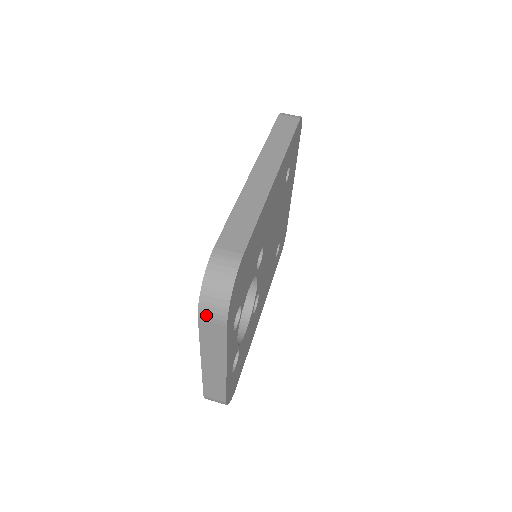
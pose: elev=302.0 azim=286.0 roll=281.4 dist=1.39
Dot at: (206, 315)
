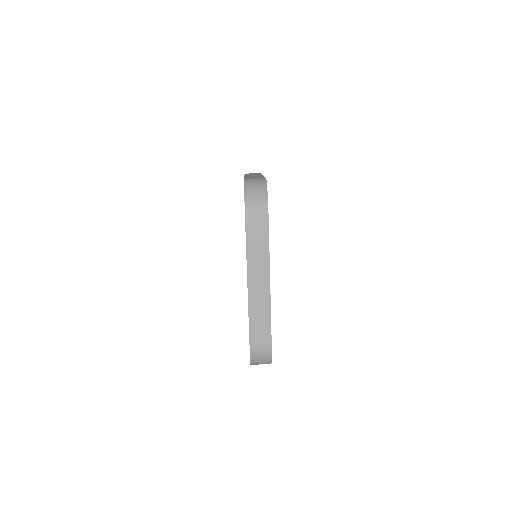
Dot at: (251, 215)
